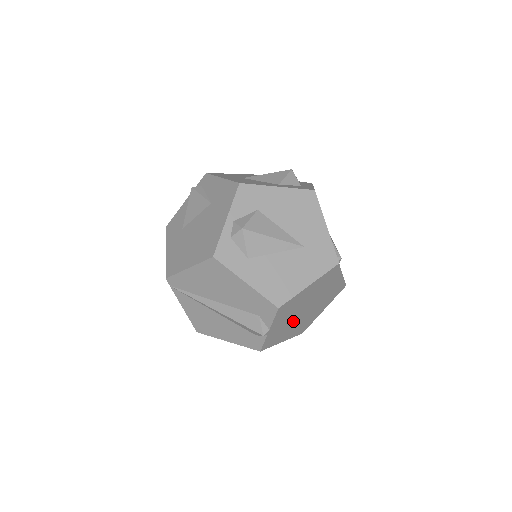
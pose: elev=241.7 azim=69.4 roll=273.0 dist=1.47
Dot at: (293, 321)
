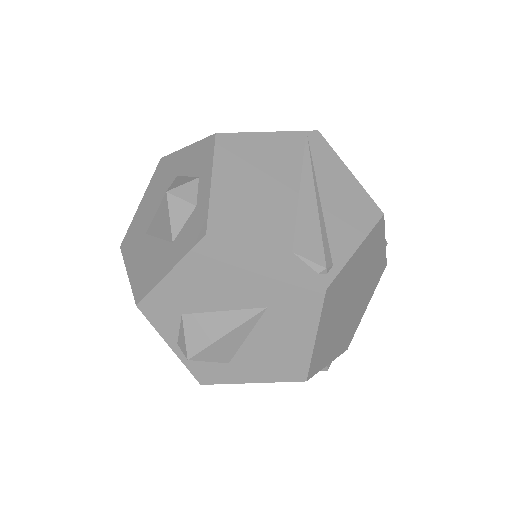
Dot at: (351, 315)
